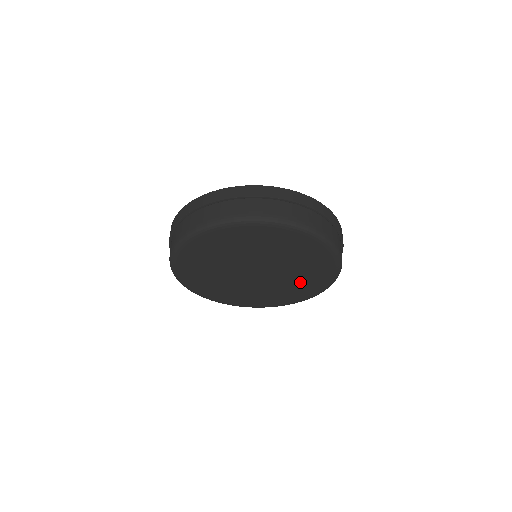
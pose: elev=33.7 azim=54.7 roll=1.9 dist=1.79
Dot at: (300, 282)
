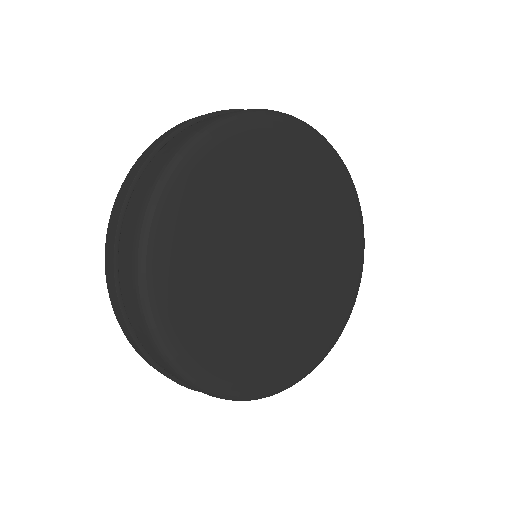
Dot at: (310, 318)
